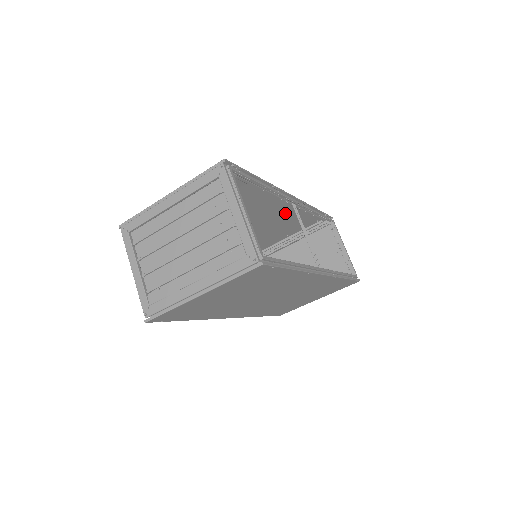
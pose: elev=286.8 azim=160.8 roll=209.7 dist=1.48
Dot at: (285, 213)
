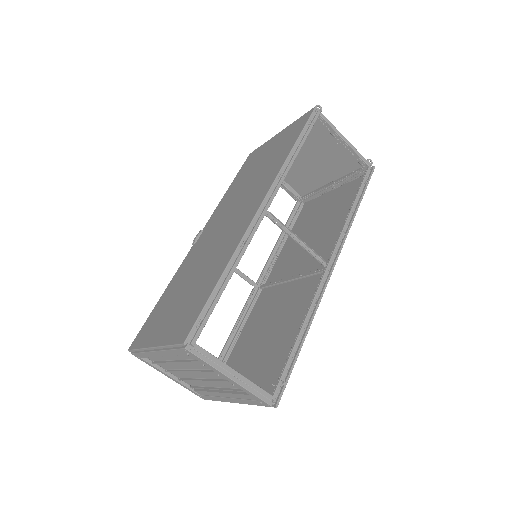
Dot at: (261, 183)
